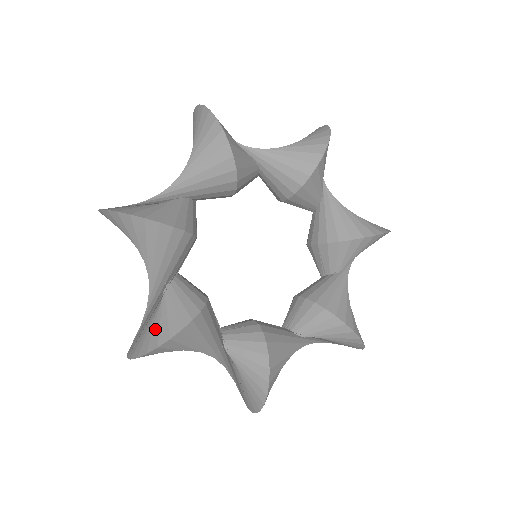
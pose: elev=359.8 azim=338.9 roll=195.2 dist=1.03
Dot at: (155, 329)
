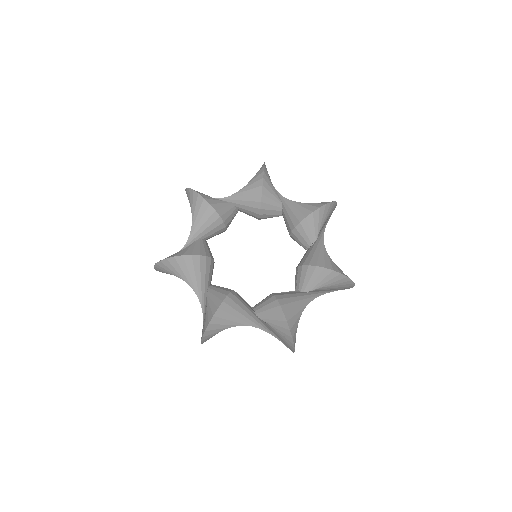
Dot at: (206, 317)
